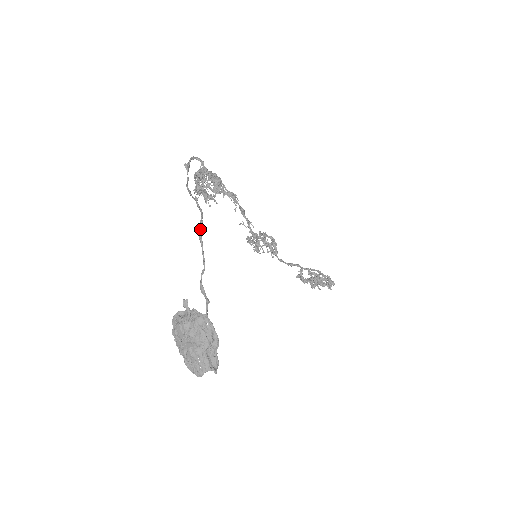
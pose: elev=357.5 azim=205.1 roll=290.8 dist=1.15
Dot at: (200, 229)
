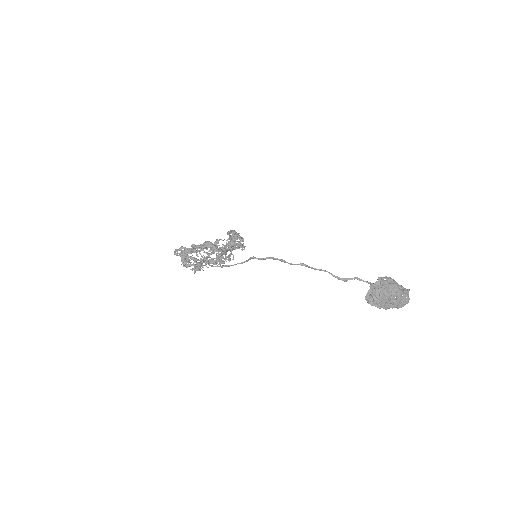
Dot at: (290, 263)
